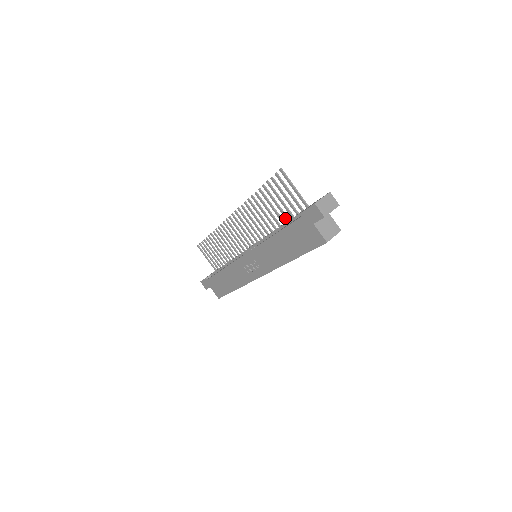
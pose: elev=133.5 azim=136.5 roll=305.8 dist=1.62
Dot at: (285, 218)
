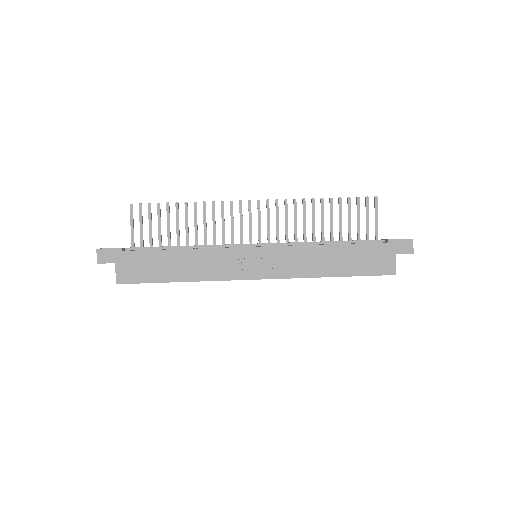
Dot at: (340, 237)
